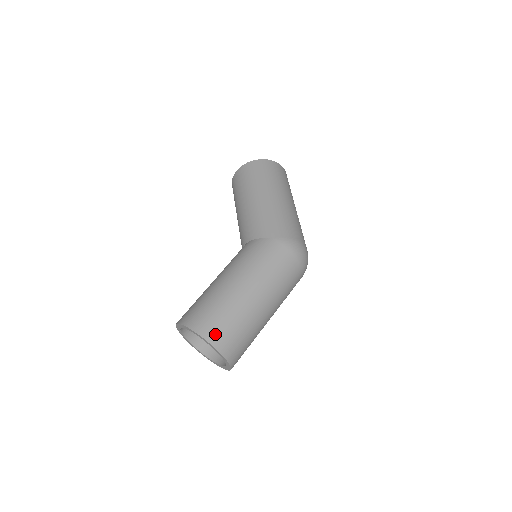
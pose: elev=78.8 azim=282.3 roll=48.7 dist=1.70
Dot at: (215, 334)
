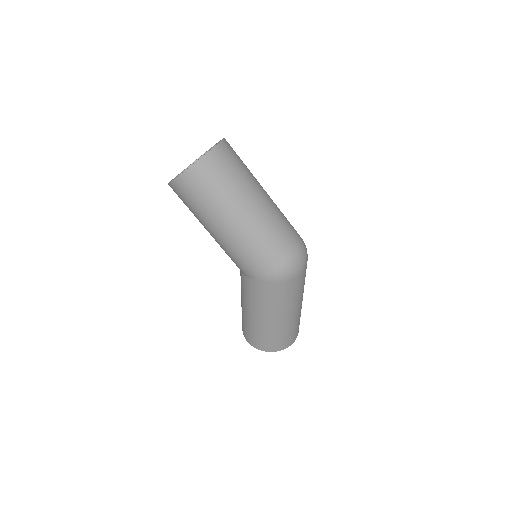
Dot at: occluded
